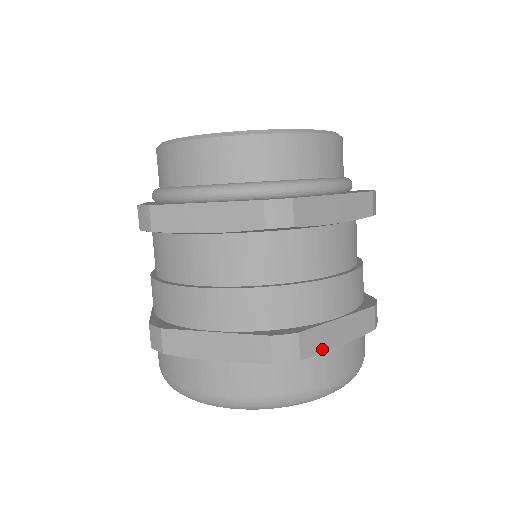
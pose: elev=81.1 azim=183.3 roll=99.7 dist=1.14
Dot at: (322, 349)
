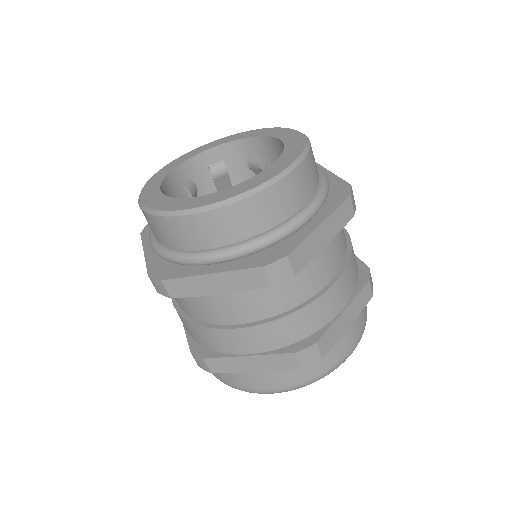
Dot at: (233, 371)
